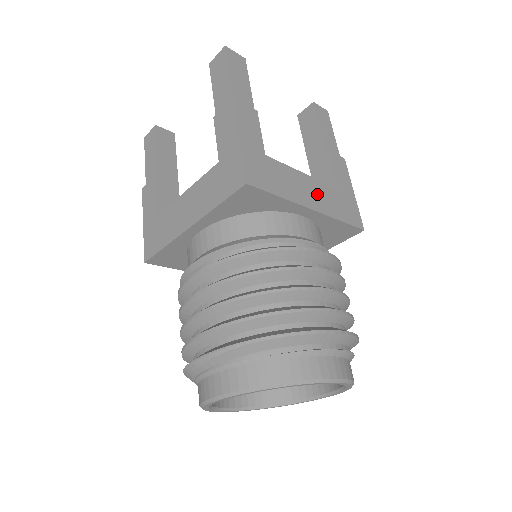
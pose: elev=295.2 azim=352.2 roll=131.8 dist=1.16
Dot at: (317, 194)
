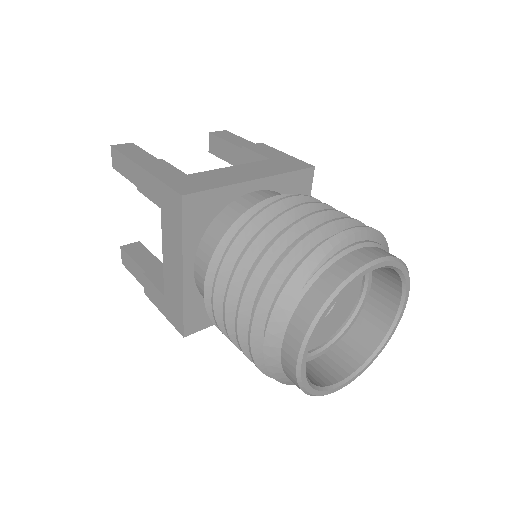
Dot at: occluded
